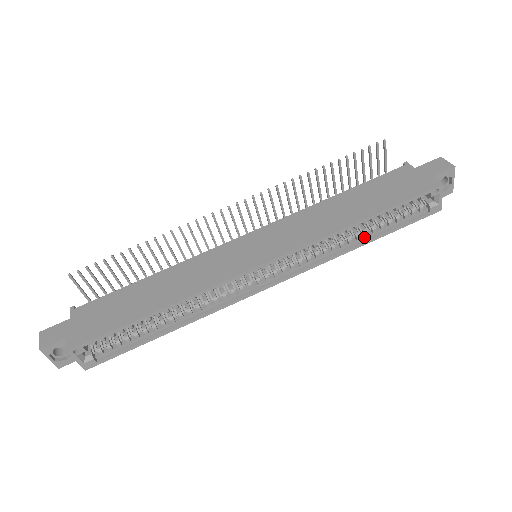
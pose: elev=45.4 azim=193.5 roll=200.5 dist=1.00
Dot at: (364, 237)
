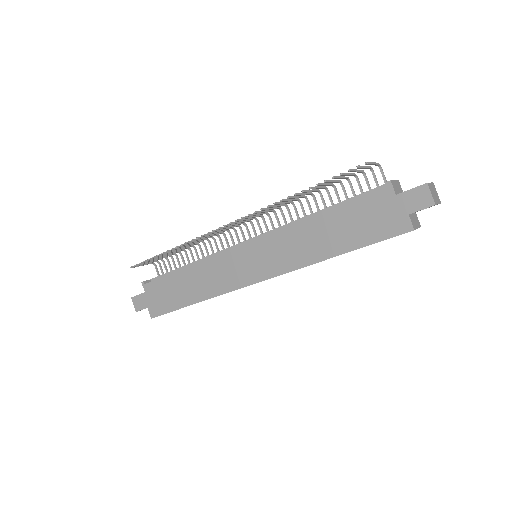
Dot at: occluded
